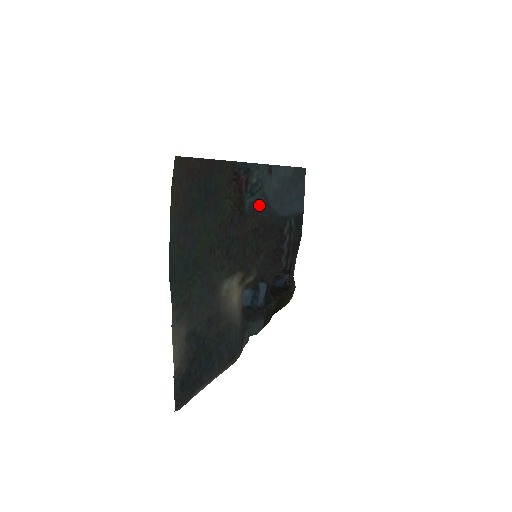
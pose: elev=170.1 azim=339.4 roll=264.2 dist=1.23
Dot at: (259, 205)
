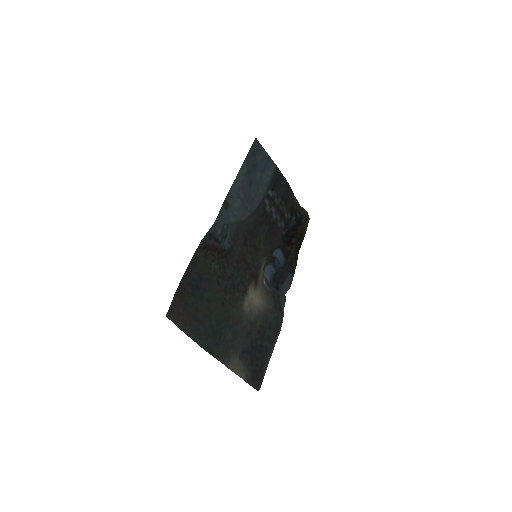
Dot at: (235, 232)
